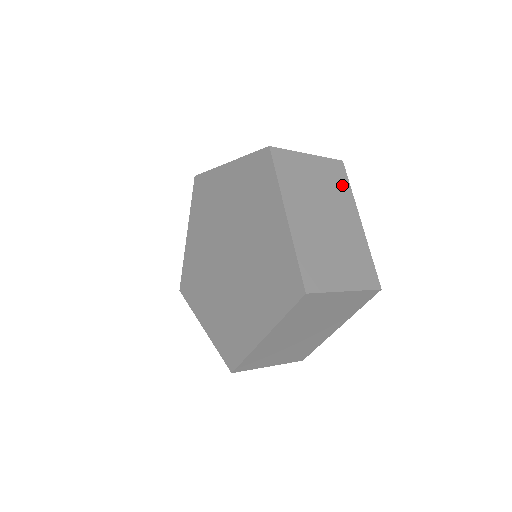
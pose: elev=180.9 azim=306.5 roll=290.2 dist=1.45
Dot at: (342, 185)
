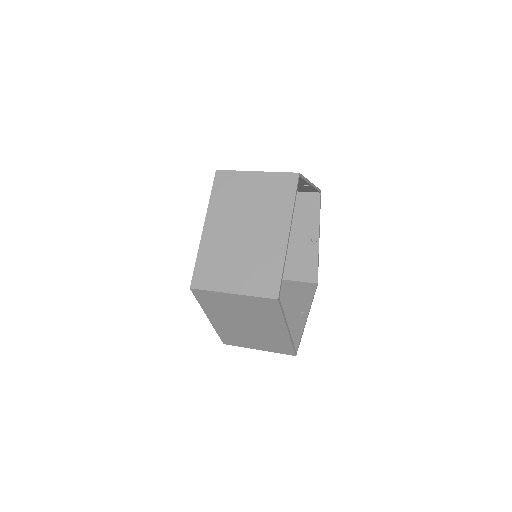
Dot at: (284, 198)
